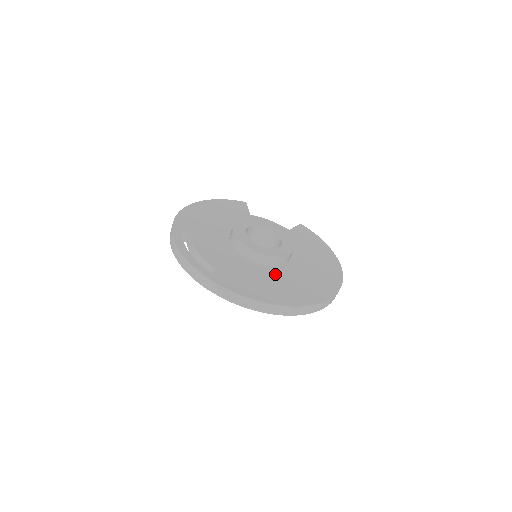
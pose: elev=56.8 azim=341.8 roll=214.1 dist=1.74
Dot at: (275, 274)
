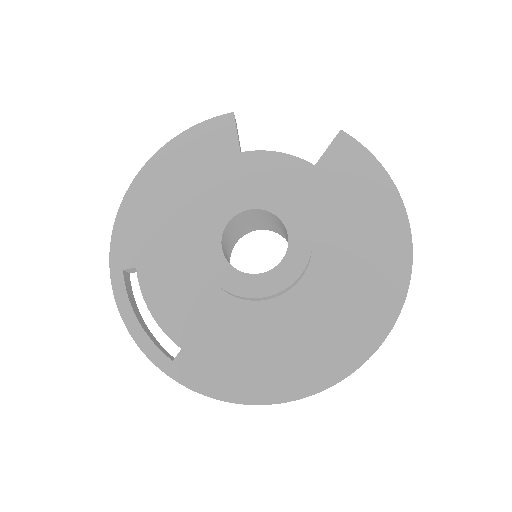
Dot at: (279, 320)
